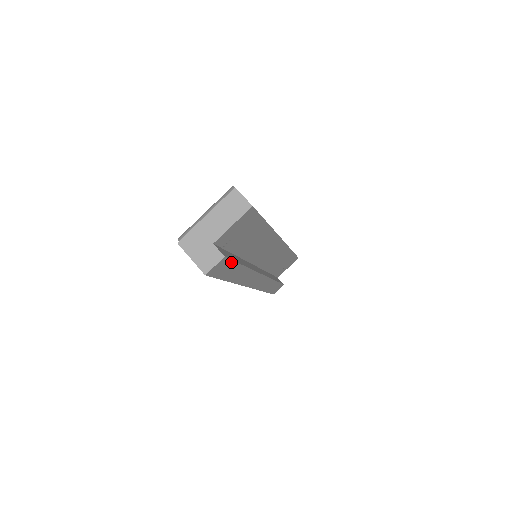
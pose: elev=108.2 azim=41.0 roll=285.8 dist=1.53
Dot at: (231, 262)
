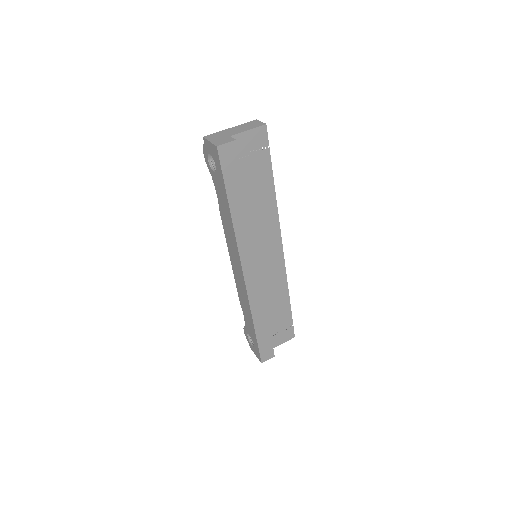
Dot at: (238, 164)
